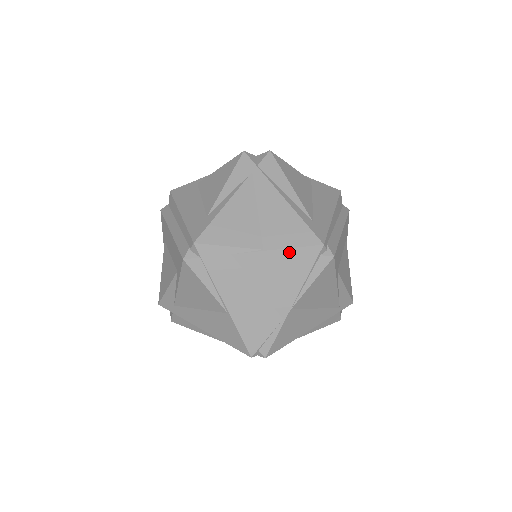
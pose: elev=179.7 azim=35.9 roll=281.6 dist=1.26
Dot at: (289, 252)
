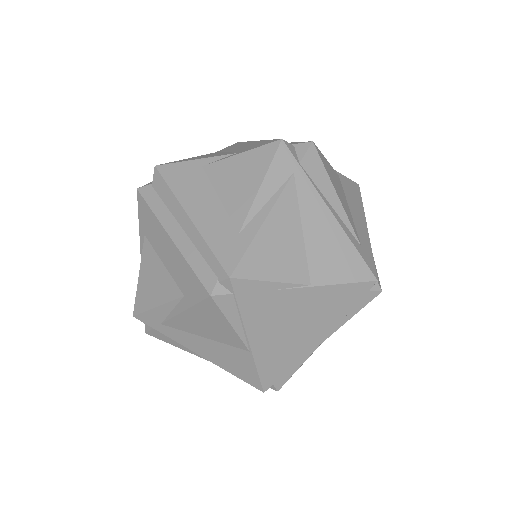
Dot at: (339, 288)
